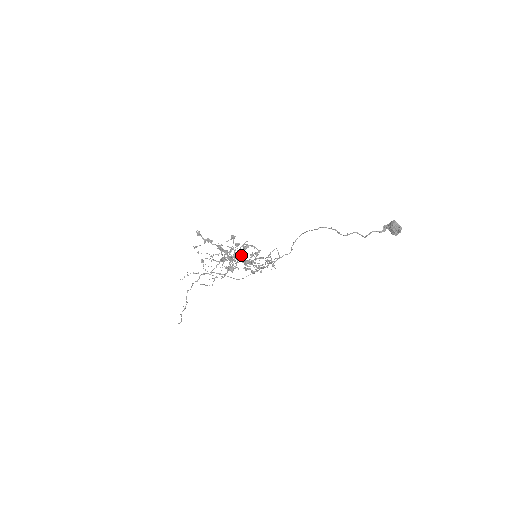
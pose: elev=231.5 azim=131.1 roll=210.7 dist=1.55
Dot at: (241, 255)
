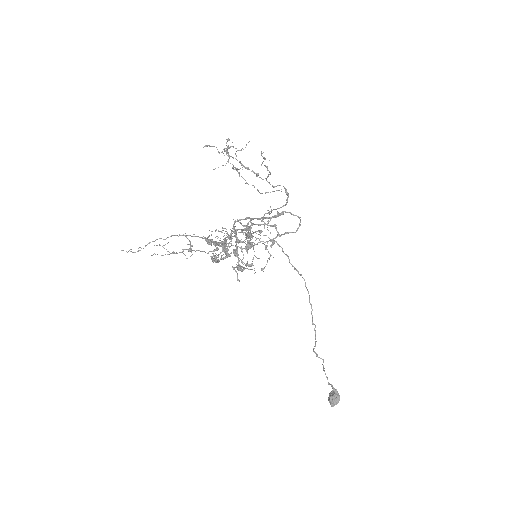
Dot at: (238, 259)
